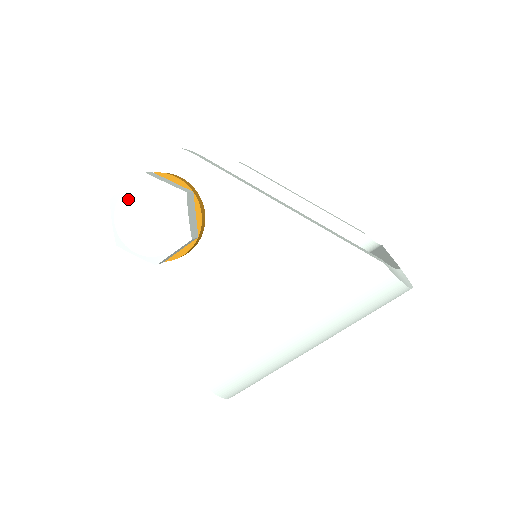
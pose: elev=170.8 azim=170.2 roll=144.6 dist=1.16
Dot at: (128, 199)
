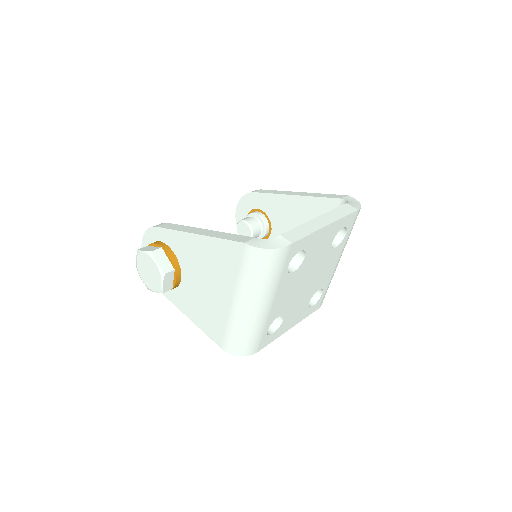
Dot at: (139, 266)
